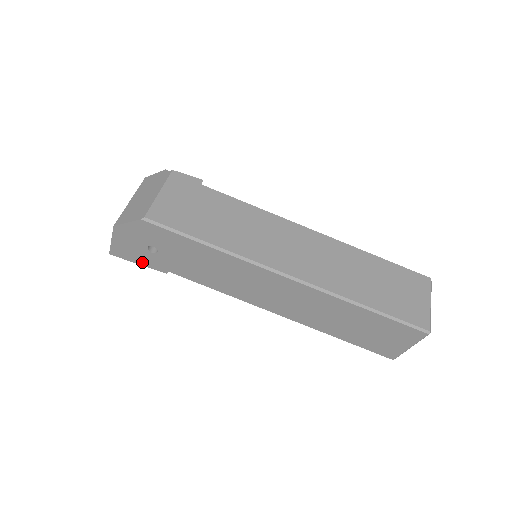
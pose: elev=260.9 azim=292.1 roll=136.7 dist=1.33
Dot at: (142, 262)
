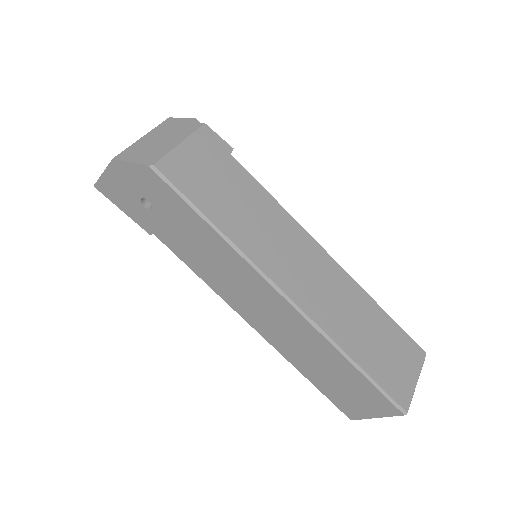
Dot at: (128, 211)
